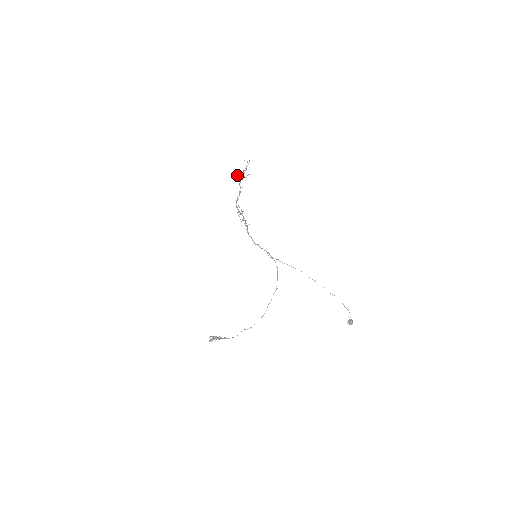
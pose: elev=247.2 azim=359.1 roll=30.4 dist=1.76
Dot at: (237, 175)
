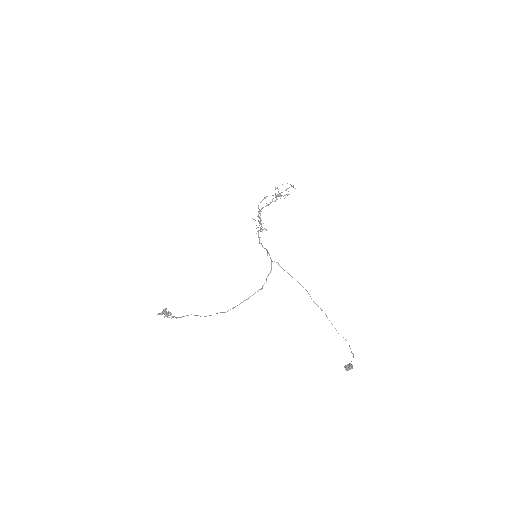
Dot at: occluded
